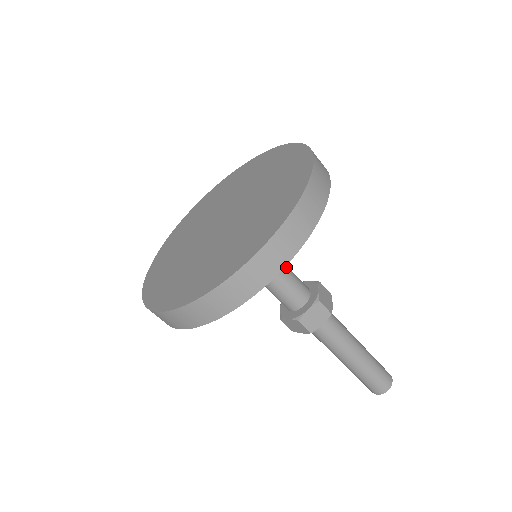
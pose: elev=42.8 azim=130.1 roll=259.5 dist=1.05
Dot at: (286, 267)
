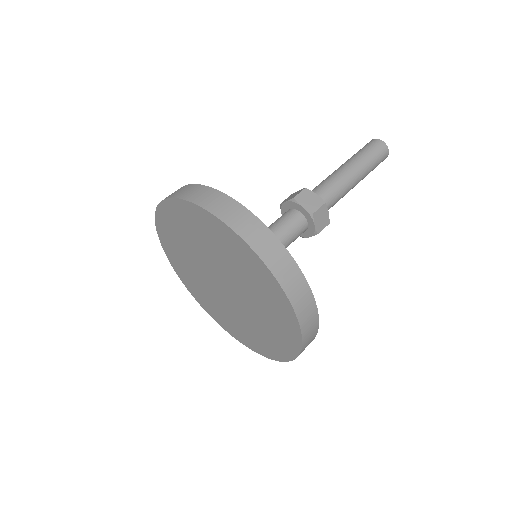
Dot at: (275, 232)
